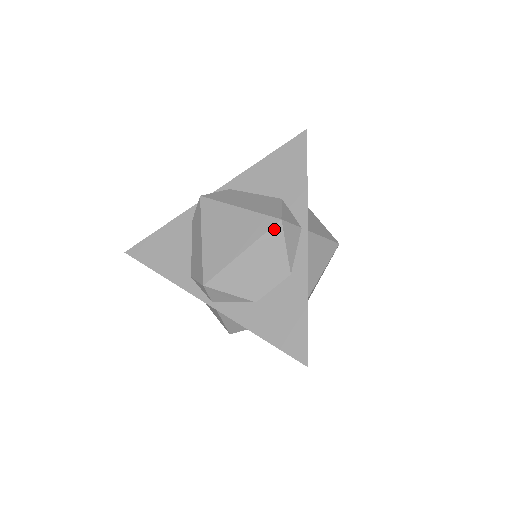
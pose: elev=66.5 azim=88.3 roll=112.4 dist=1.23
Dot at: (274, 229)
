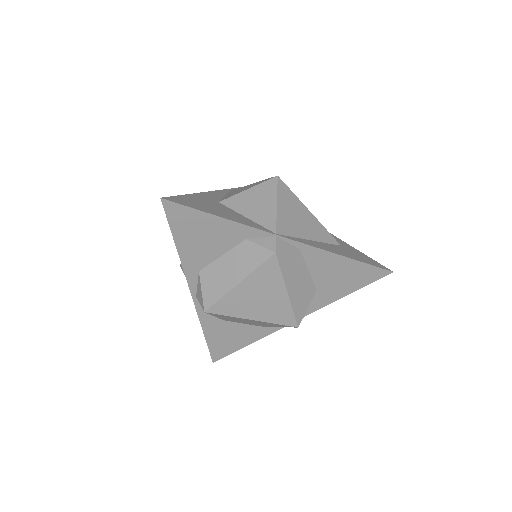
Dot at: (287, 326)
